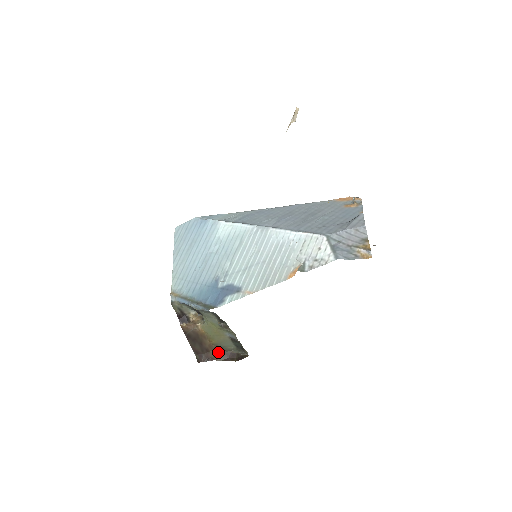
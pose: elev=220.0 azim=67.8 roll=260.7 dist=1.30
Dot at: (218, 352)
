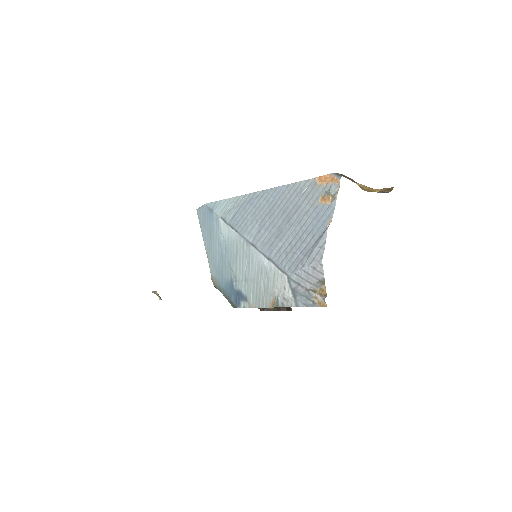
Dot at: occluded
